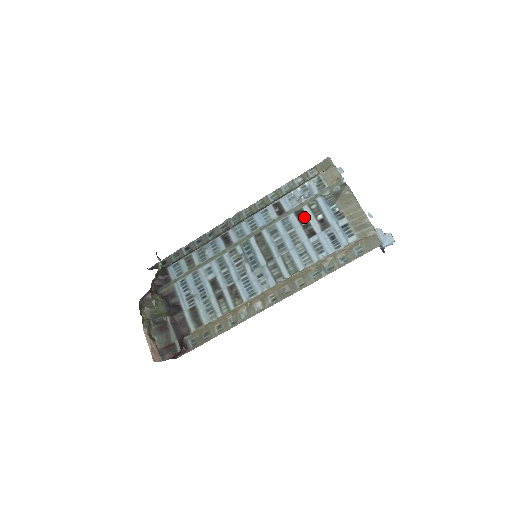
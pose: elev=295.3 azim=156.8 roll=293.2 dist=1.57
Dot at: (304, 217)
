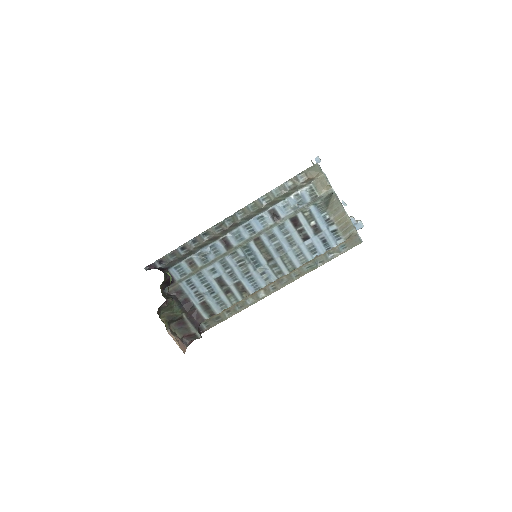
Dot at: (298, 223)
